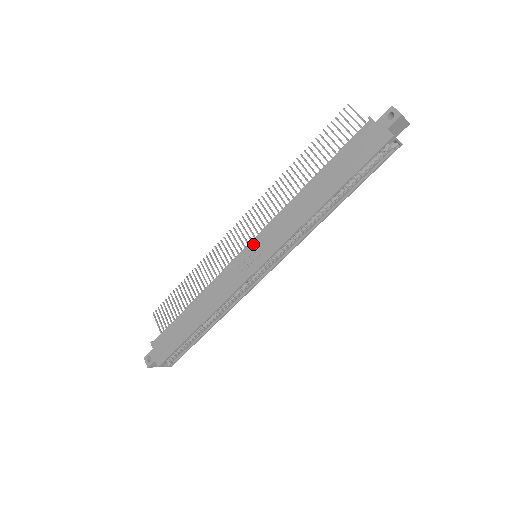
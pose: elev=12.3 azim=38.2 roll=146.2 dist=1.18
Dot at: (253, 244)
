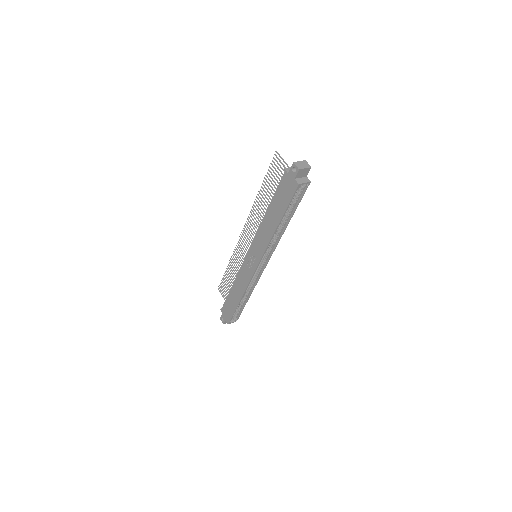
Dot at: (250, 251)
